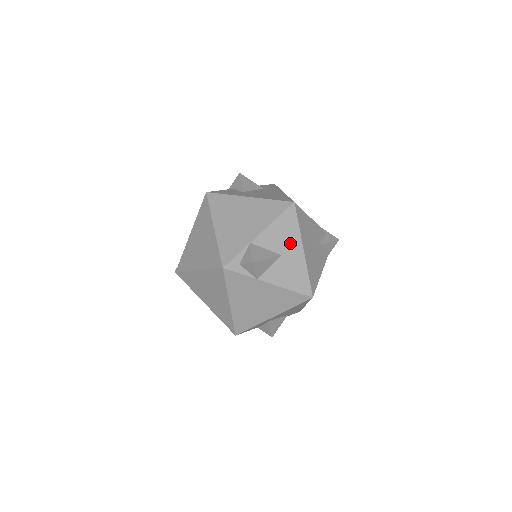
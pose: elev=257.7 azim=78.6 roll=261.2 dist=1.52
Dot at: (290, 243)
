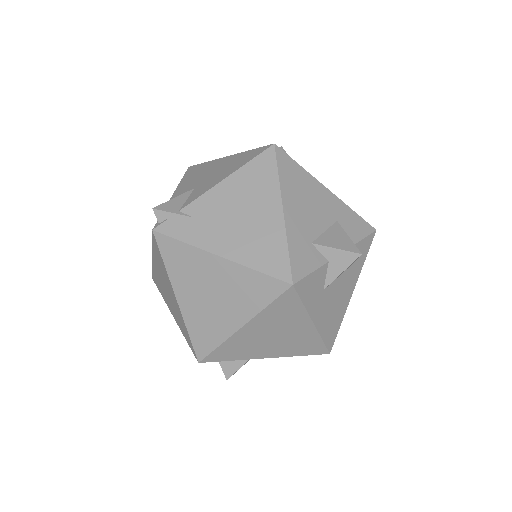
Dot at: occluded
